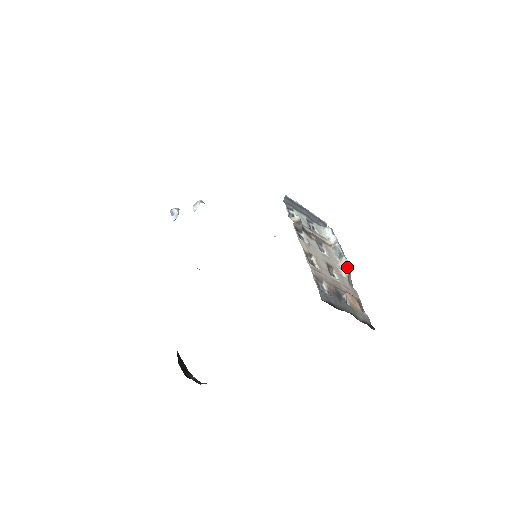
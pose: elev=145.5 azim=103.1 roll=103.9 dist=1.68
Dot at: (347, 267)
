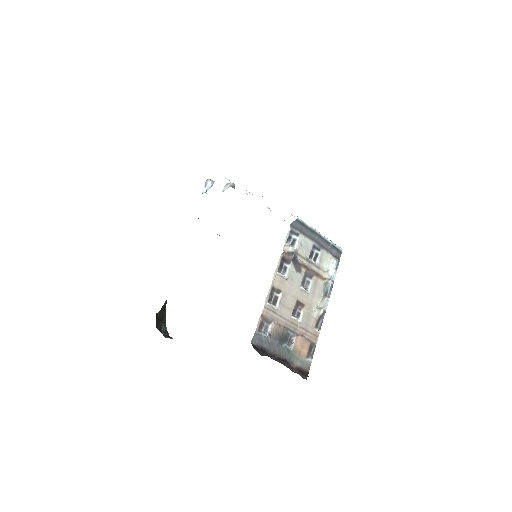
Dot at: (322, 309)
